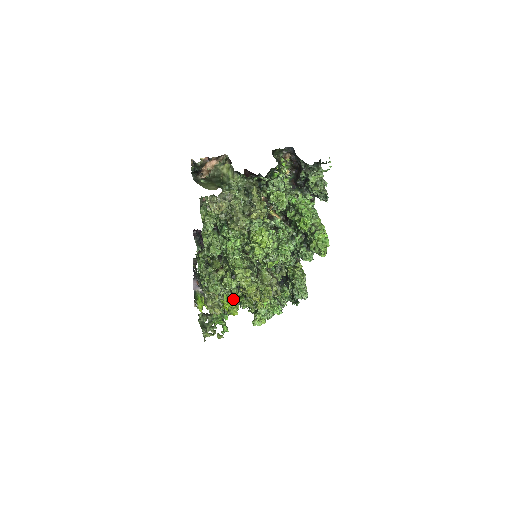
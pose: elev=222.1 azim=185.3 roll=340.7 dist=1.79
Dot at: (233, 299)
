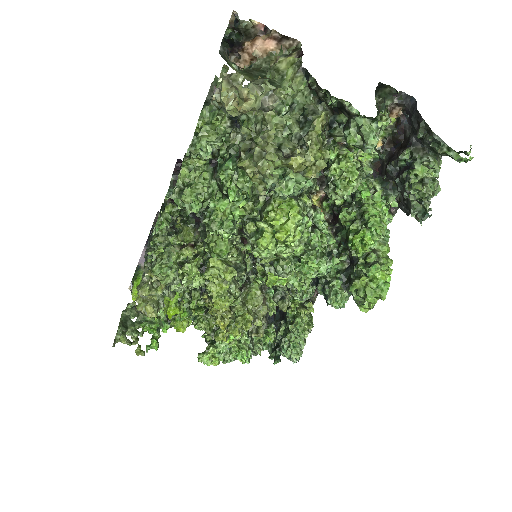
Dot at: (188, 306)
